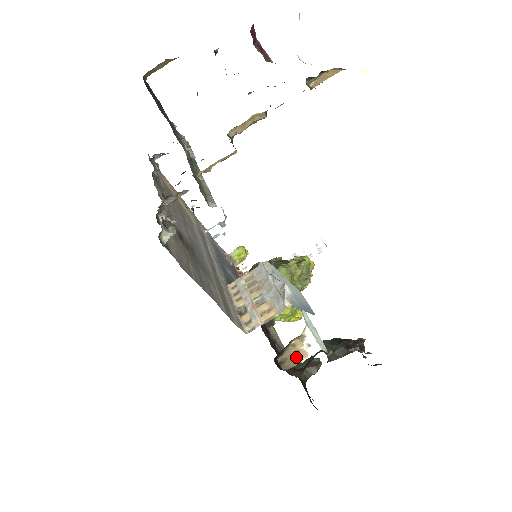
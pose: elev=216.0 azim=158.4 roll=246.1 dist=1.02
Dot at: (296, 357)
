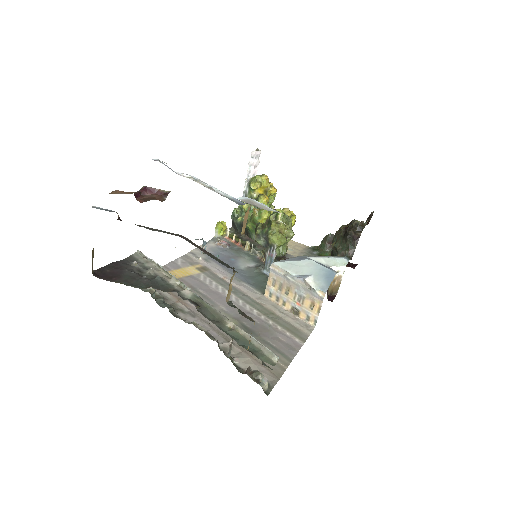
Dot at: (336, 283)
